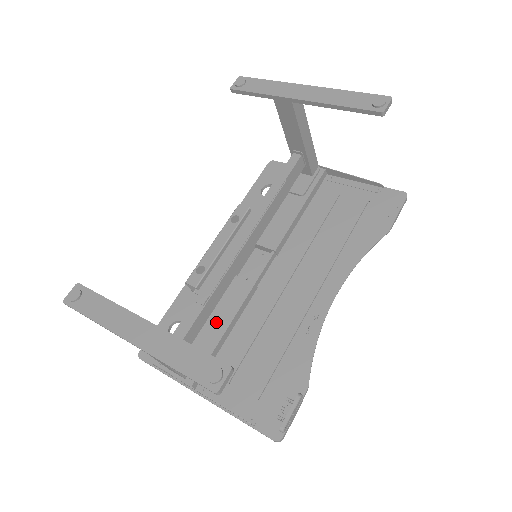
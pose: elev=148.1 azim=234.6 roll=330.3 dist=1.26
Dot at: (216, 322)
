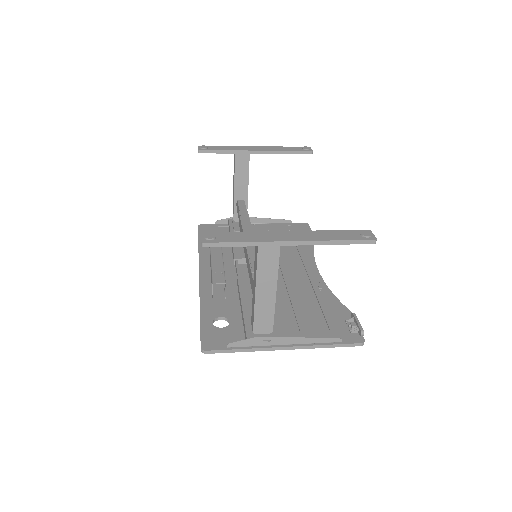
Dot at: occluded
